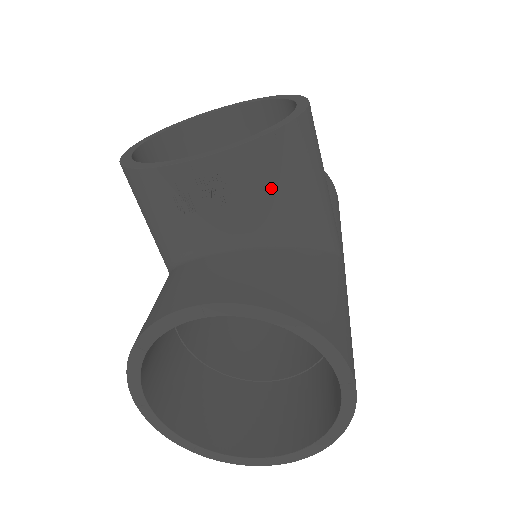
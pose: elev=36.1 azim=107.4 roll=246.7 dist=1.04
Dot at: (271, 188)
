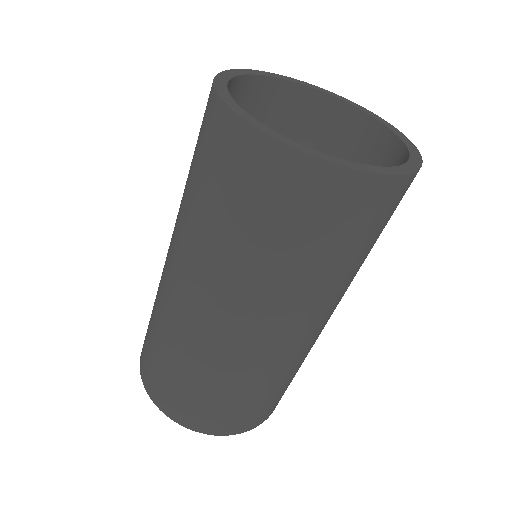
Dot at: occluded
